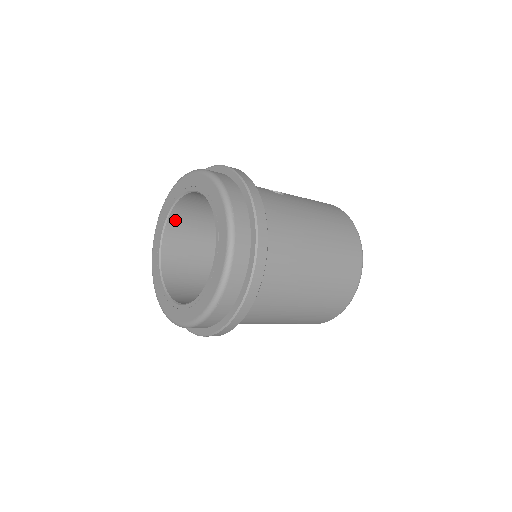
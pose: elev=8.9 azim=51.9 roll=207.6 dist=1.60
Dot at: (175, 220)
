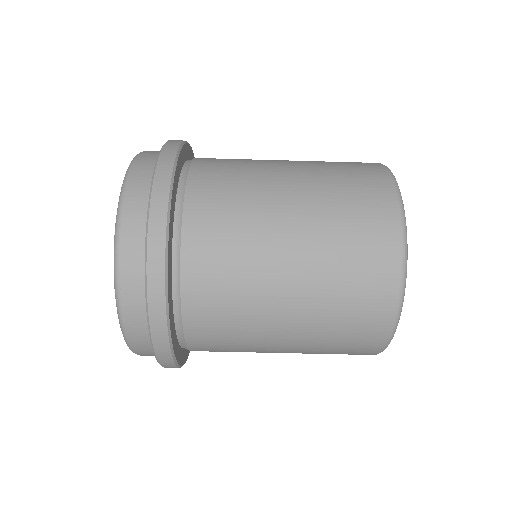
Dot at: occluded
